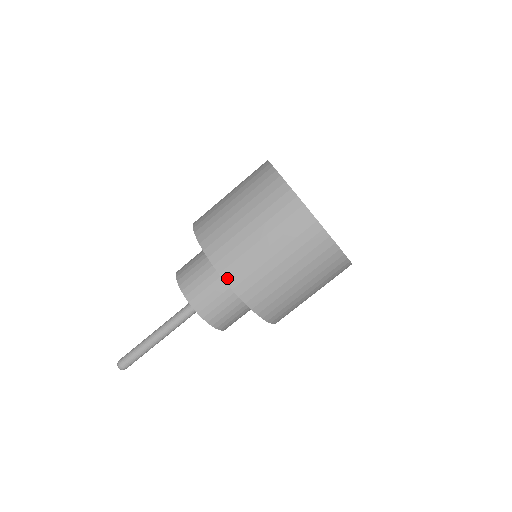
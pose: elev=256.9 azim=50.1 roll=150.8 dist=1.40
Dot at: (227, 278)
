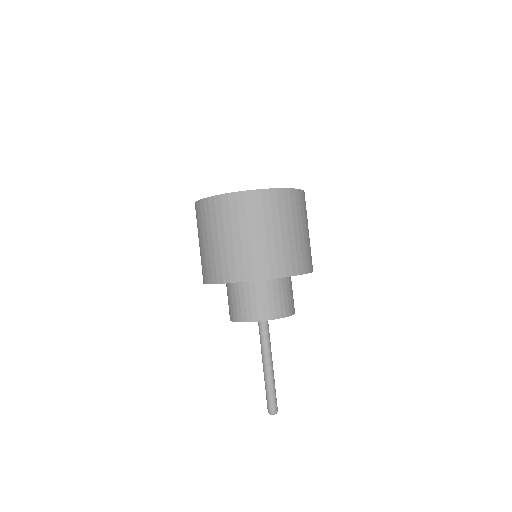
Dot at: (298, 272)
